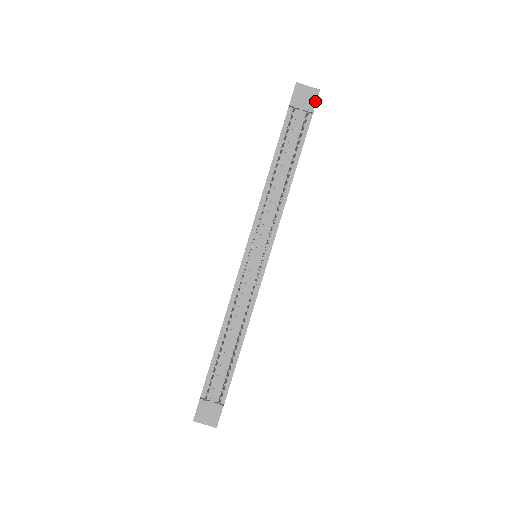
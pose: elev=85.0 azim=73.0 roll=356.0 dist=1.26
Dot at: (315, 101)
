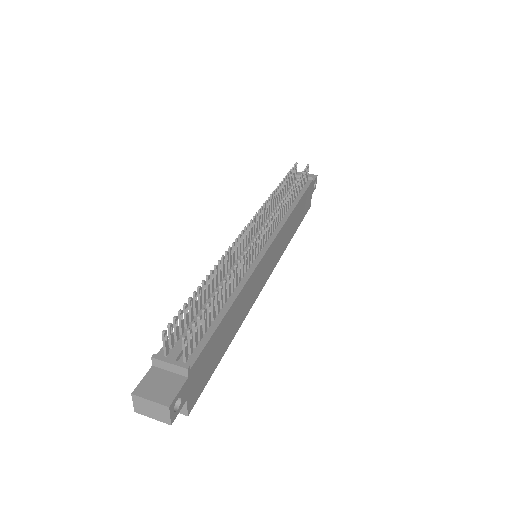
Dot at: (314, 179)
